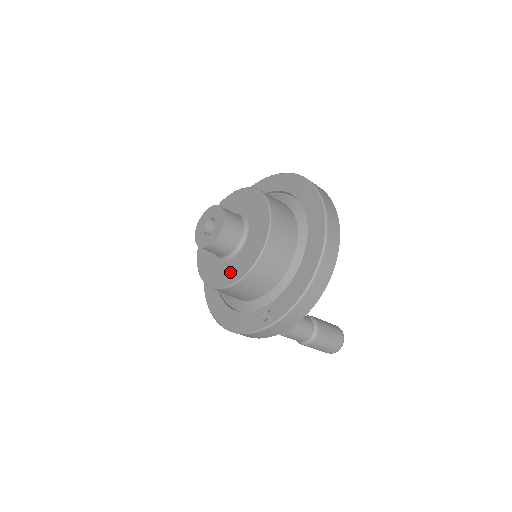
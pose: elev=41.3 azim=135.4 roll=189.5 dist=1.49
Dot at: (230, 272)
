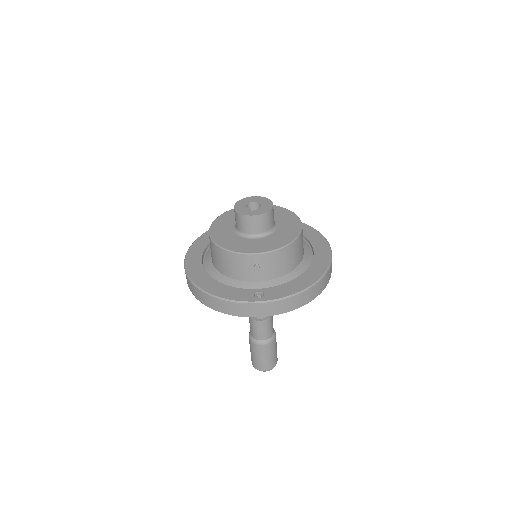
Dot at: (251, 246)
